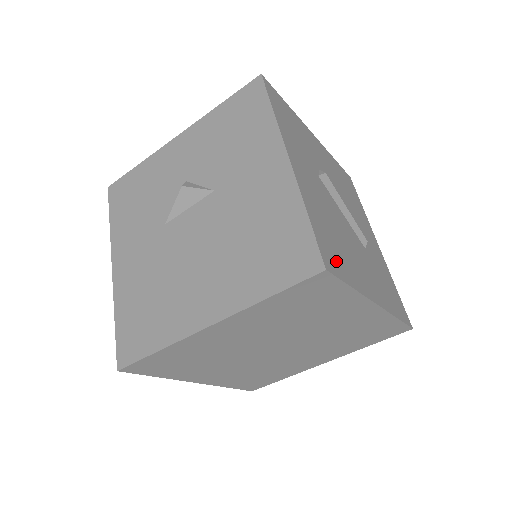
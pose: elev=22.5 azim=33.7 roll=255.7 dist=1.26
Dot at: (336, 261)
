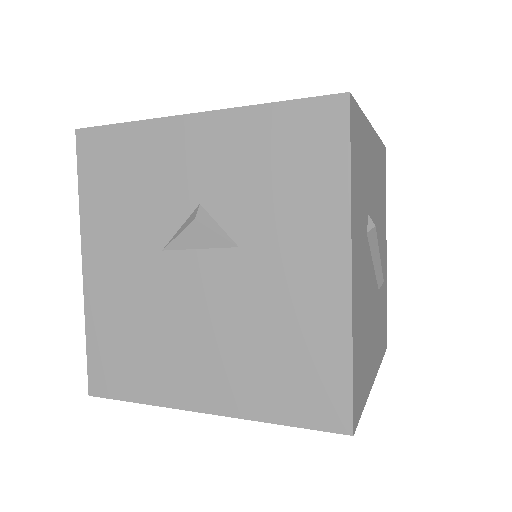
Dot at: (360, 392)
